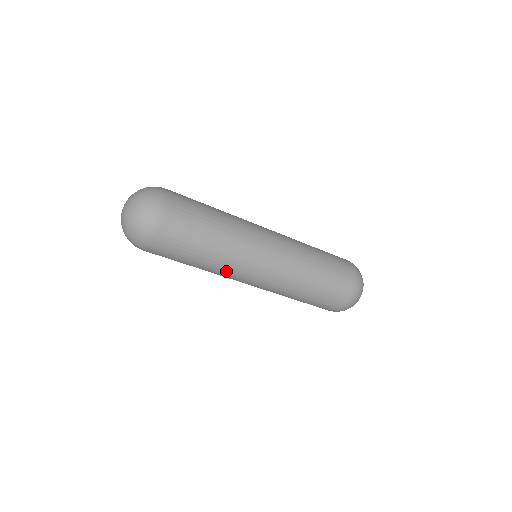
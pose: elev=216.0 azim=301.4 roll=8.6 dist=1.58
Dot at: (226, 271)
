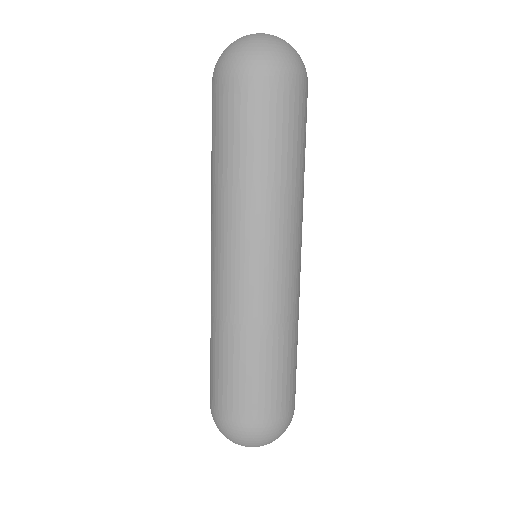
Dot at: (246, 209)
